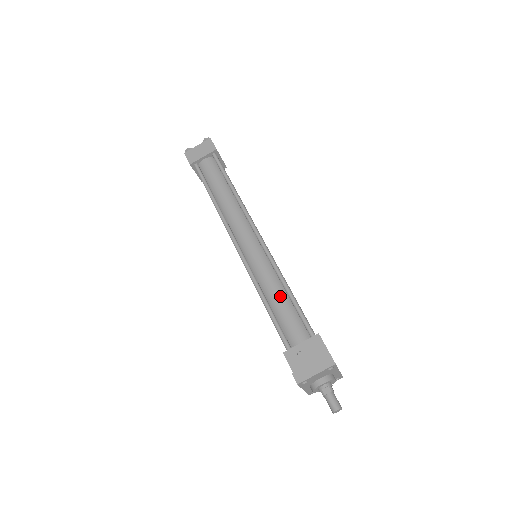
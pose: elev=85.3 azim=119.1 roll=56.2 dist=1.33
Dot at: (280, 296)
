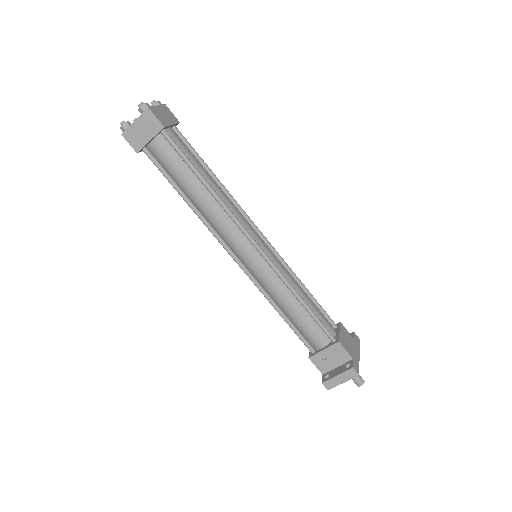
Dot at: (294, 307)
